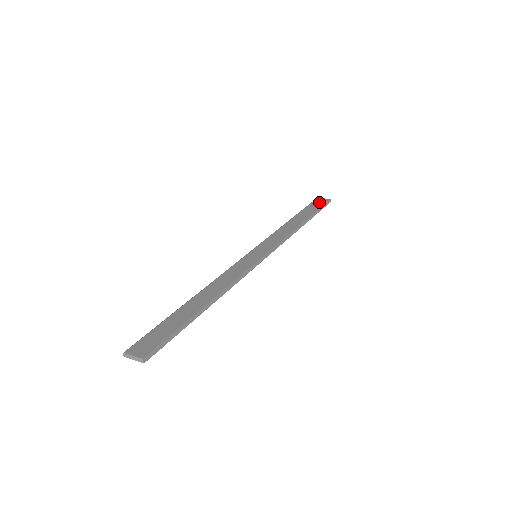
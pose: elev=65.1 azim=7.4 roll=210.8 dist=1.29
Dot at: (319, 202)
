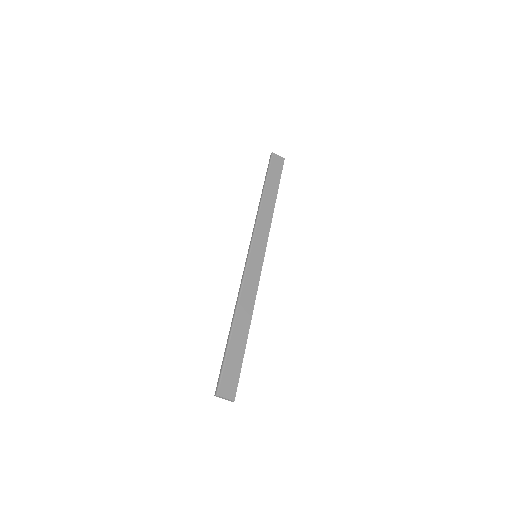
Dot at: (278, 163)
